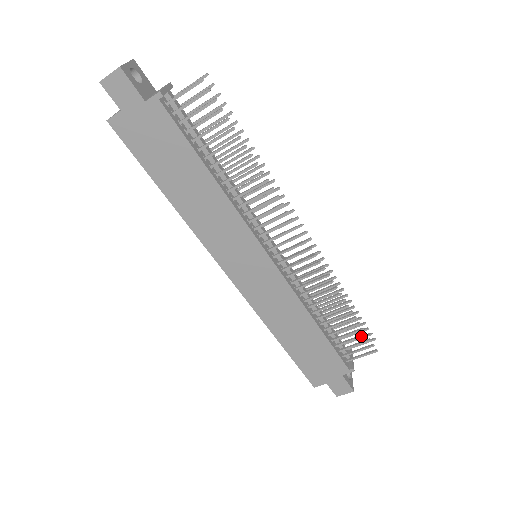
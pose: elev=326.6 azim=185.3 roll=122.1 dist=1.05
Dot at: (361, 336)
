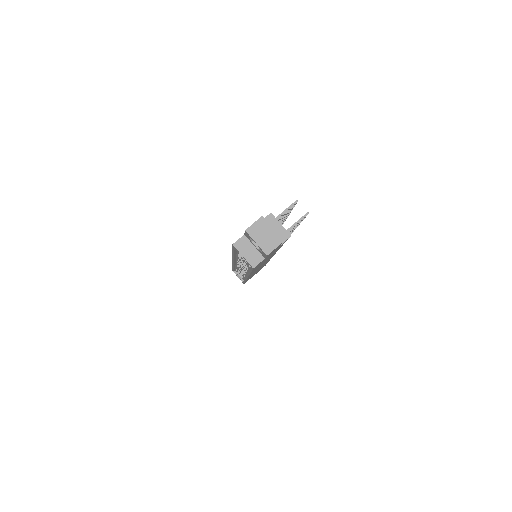
Dot at: occluded
